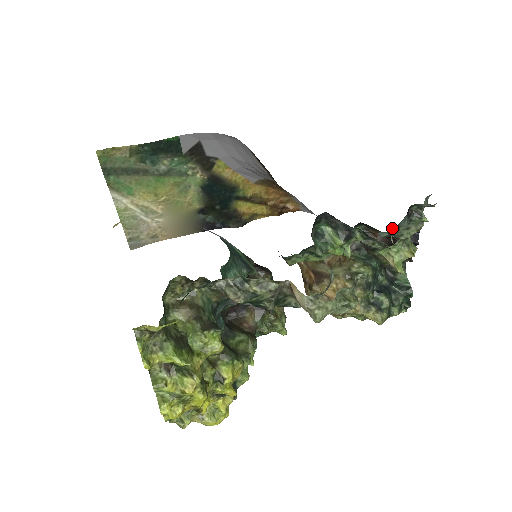
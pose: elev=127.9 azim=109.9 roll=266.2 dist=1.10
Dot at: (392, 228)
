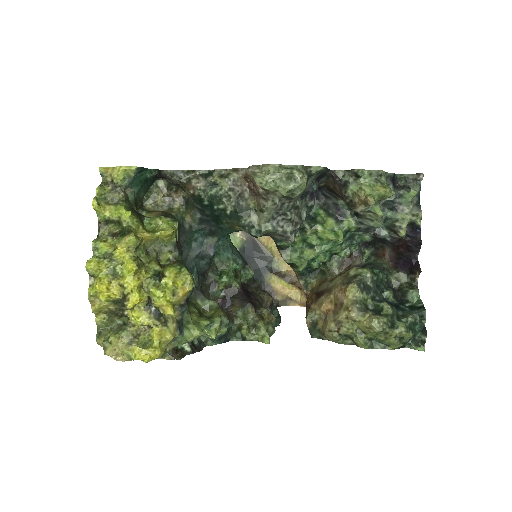
Dot at: (384, 210)
